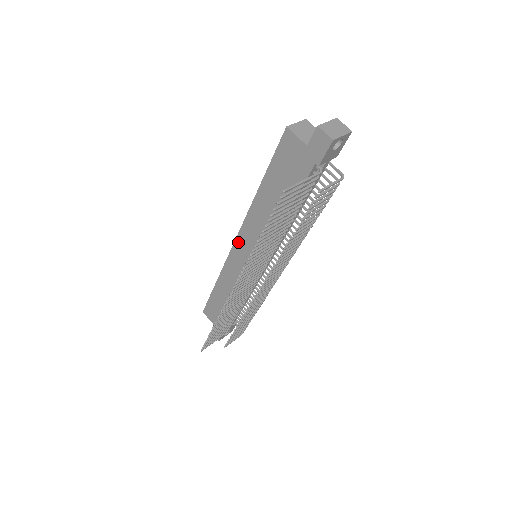
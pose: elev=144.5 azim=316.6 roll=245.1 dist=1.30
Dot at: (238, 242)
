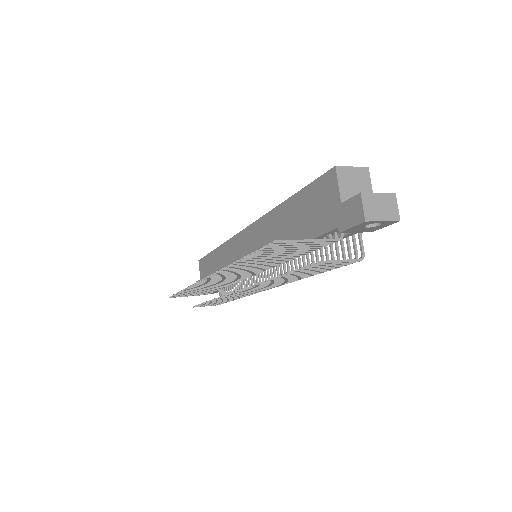
Dot at: (246, 232)
